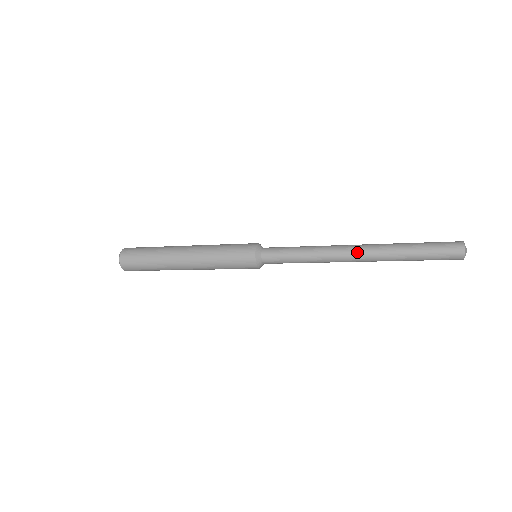
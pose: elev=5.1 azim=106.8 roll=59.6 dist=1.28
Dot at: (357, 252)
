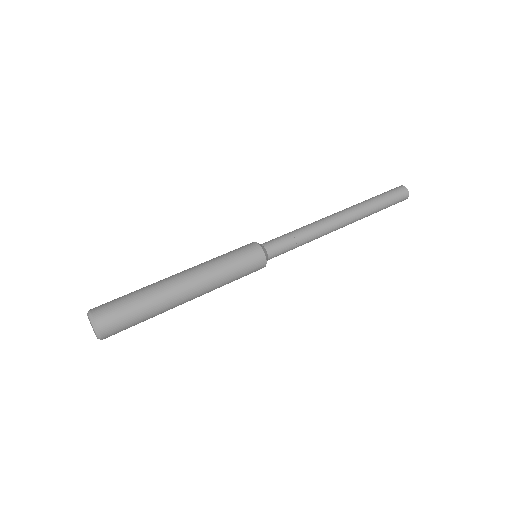
Dot at: occluded
